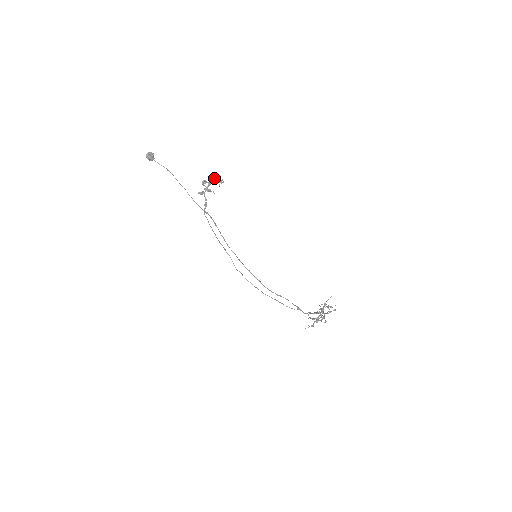
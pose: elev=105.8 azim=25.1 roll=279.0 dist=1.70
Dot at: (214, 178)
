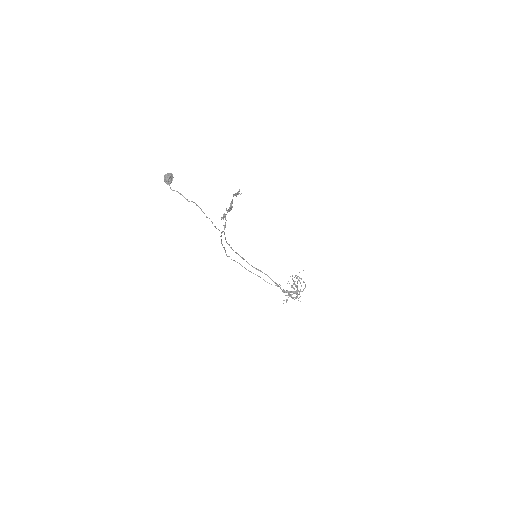
Dot at: (235, 194)
